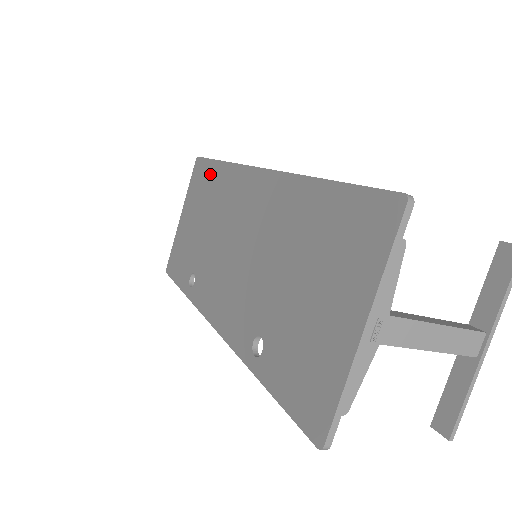
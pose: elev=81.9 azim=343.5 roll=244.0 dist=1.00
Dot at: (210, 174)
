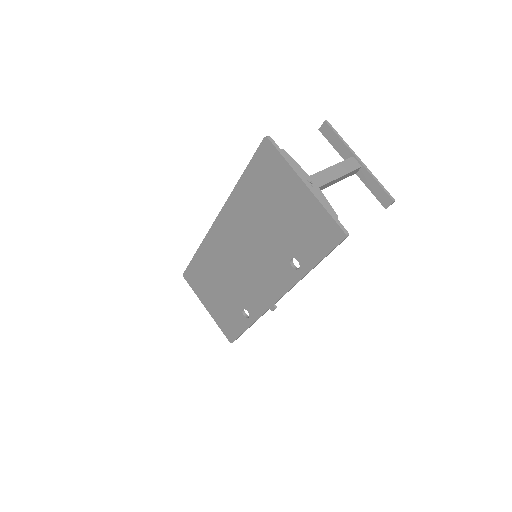
Dot at: (198, 266)
